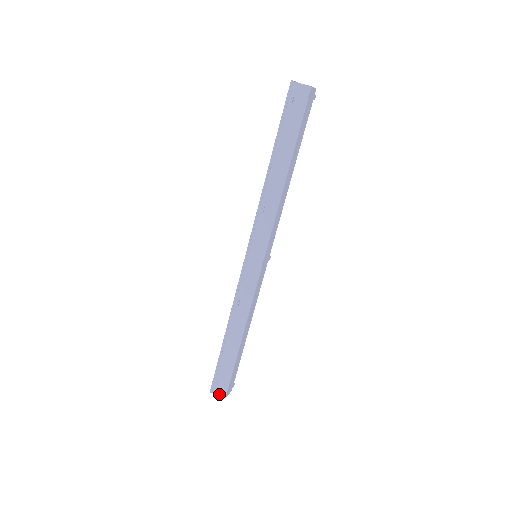
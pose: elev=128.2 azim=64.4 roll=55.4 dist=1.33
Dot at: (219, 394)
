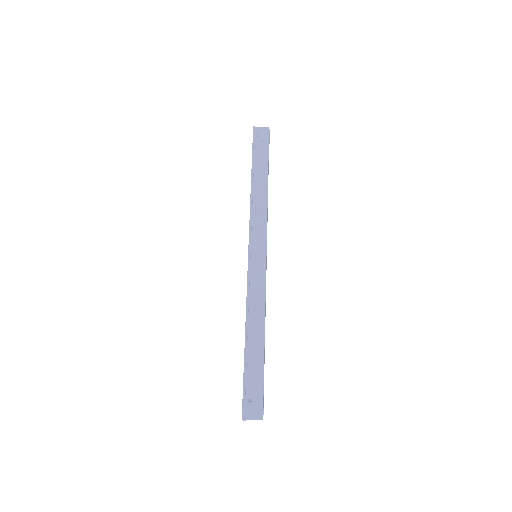
Dot at: (254, 416)
